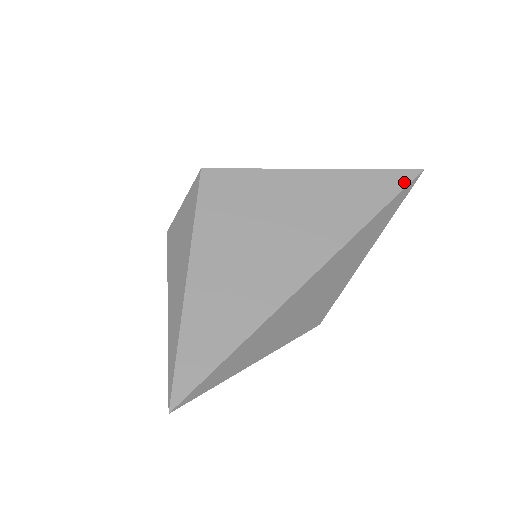
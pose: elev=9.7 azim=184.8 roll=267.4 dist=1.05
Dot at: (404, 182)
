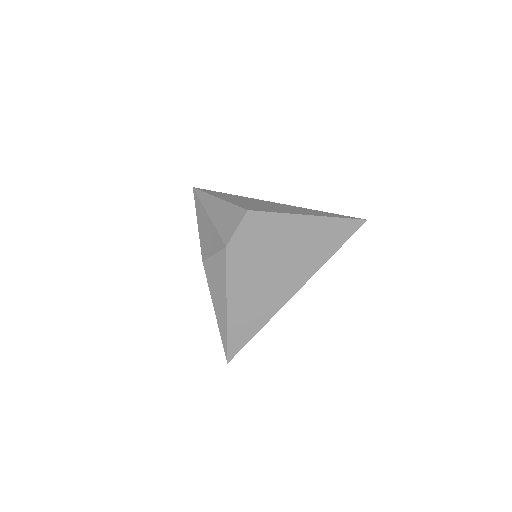
Dot at: (352, 232)
